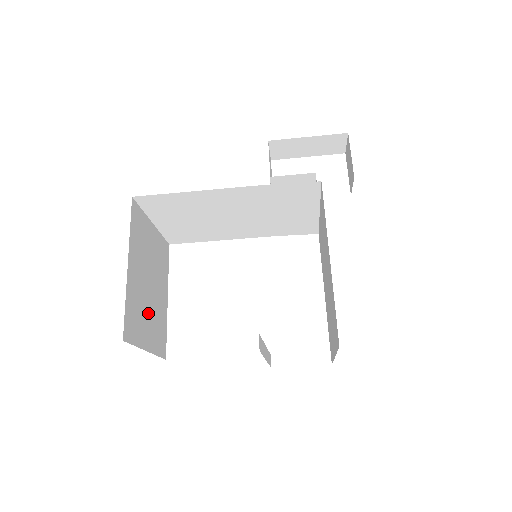
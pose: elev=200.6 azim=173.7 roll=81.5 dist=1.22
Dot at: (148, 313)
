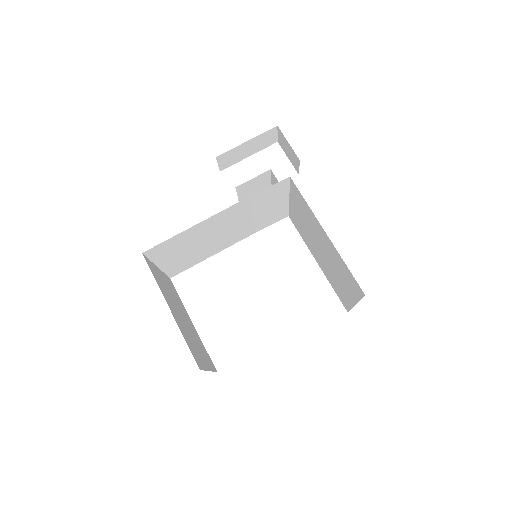
Dot at: (194, 341)
